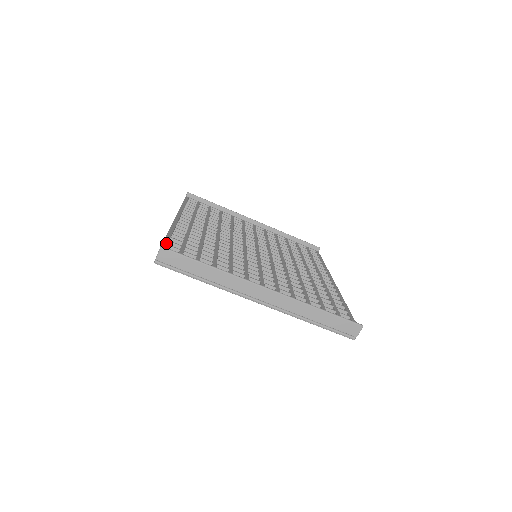
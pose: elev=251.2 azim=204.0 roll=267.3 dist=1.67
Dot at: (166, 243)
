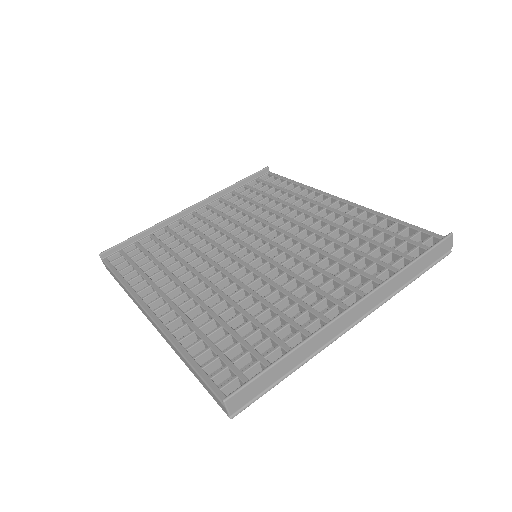
Dot at: (206, 377)
